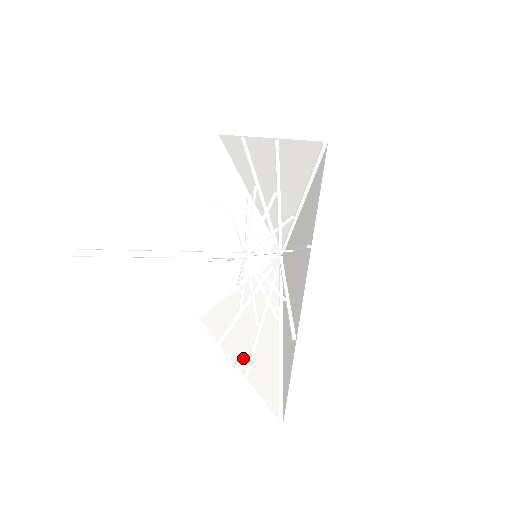
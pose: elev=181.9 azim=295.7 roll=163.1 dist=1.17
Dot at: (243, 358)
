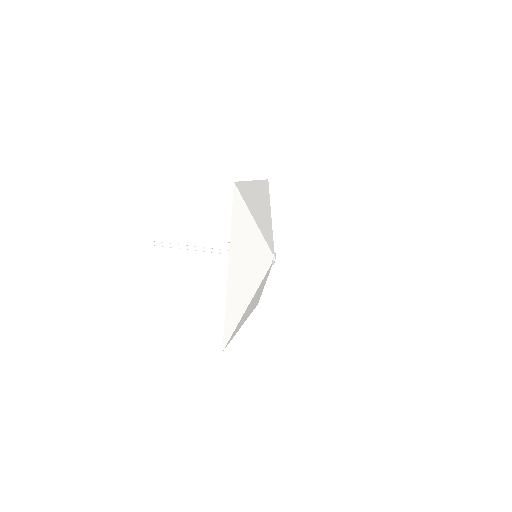
Dot at: occluded
